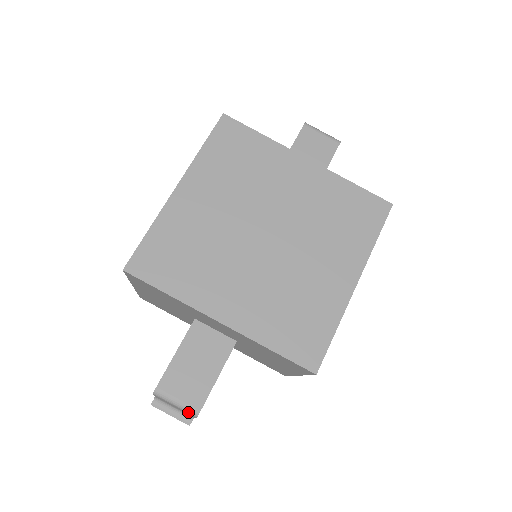
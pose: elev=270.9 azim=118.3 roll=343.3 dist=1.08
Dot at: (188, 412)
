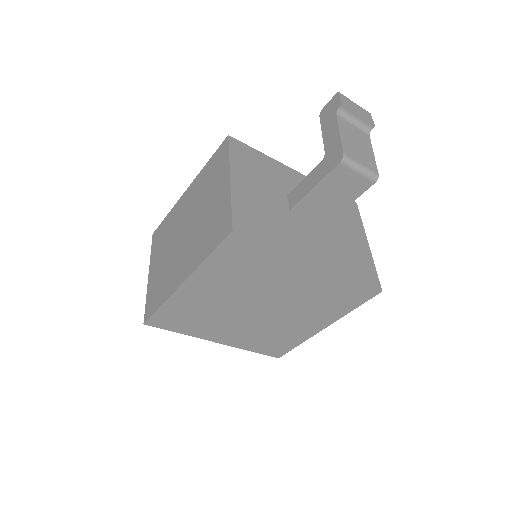
Dot at: occluded
